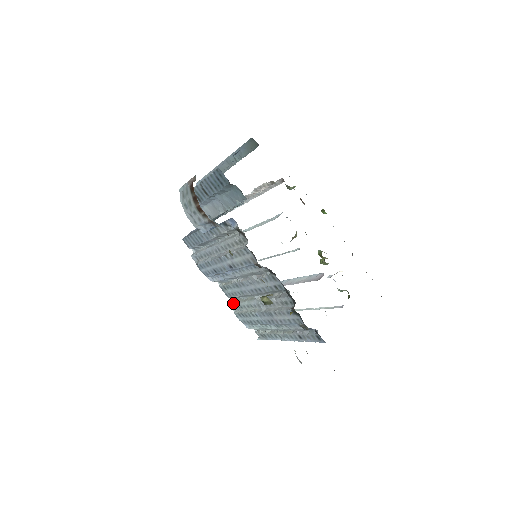
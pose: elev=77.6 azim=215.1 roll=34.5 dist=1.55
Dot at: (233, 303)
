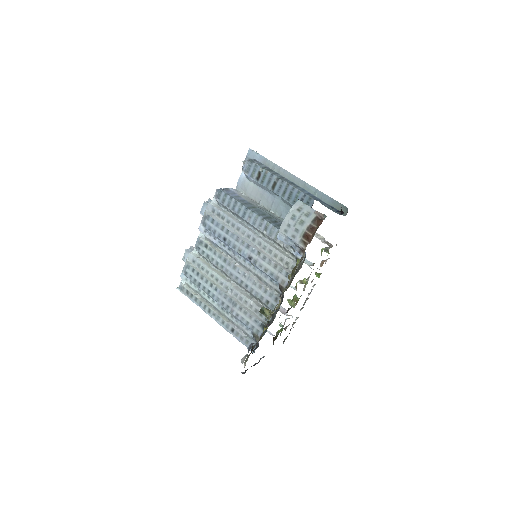
Dot at: (197, 258)
